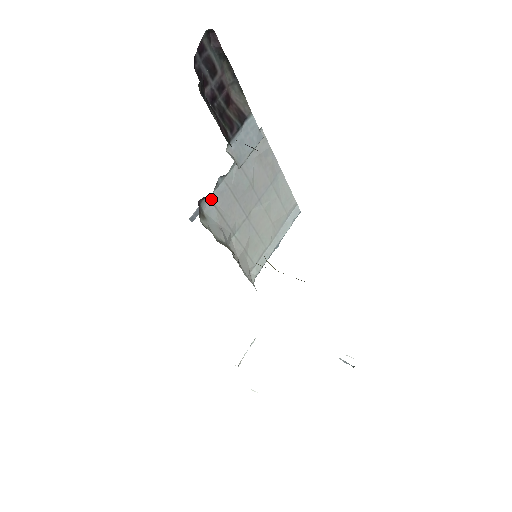
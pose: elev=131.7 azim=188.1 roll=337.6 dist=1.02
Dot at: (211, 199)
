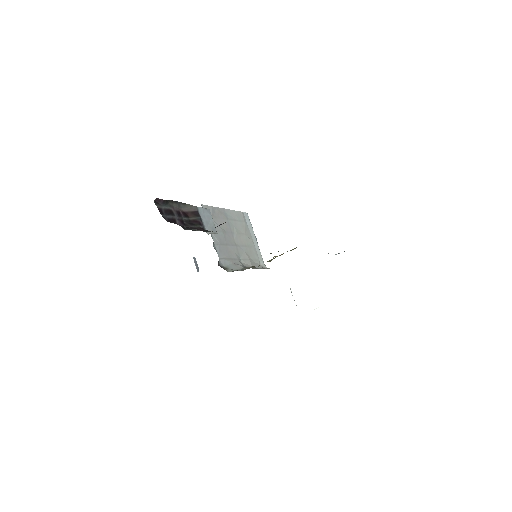
Dot at: (220, 258)
